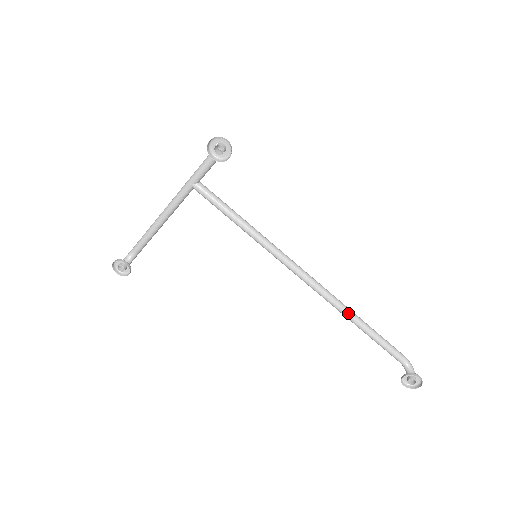
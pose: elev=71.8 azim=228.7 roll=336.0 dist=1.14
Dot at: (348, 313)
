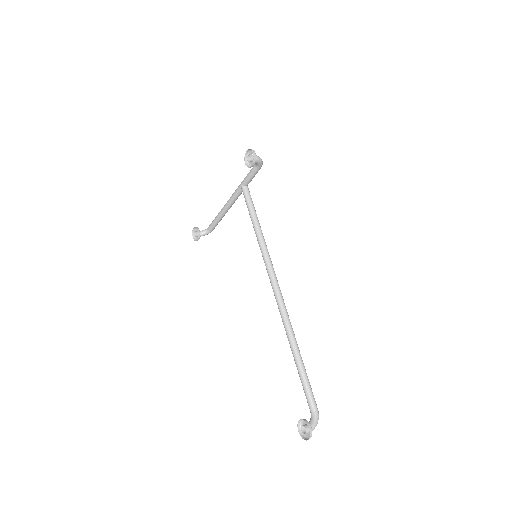
Dot at: (290, 335)
